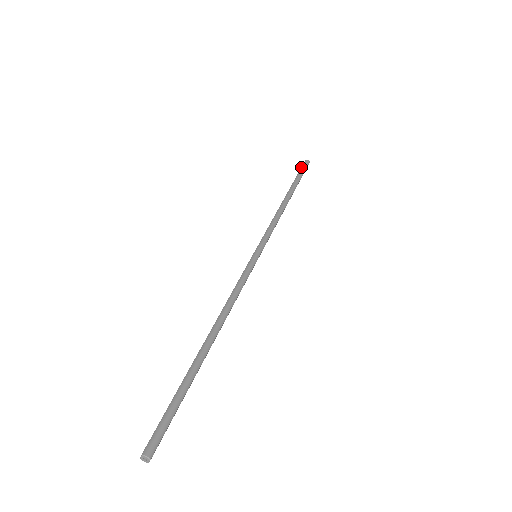
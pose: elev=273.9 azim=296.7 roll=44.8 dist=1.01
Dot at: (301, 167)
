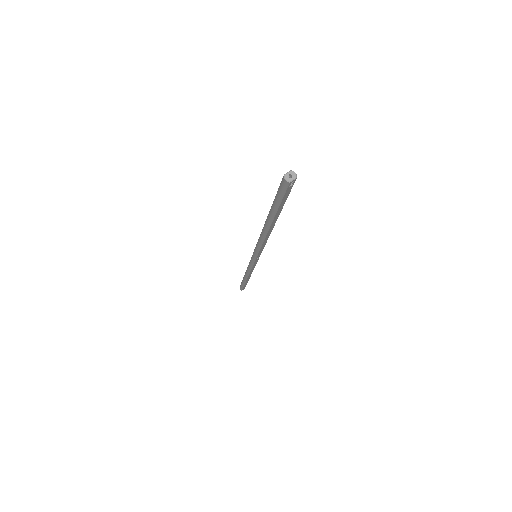
Dot at: occluded
